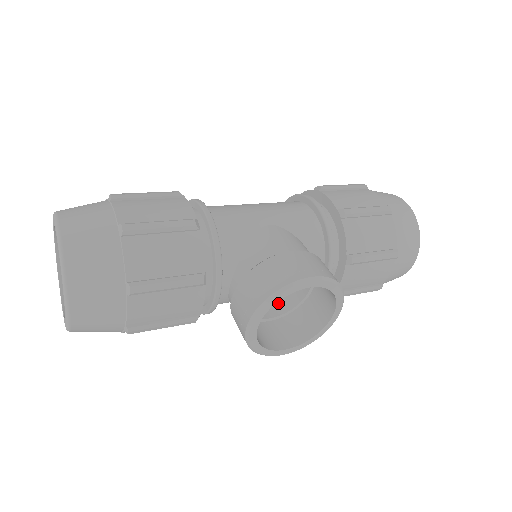
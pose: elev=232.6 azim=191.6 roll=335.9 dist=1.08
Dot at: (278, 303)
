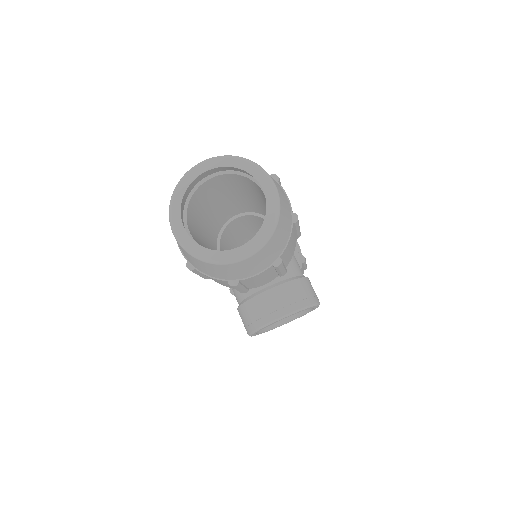
Dot at: occluded
